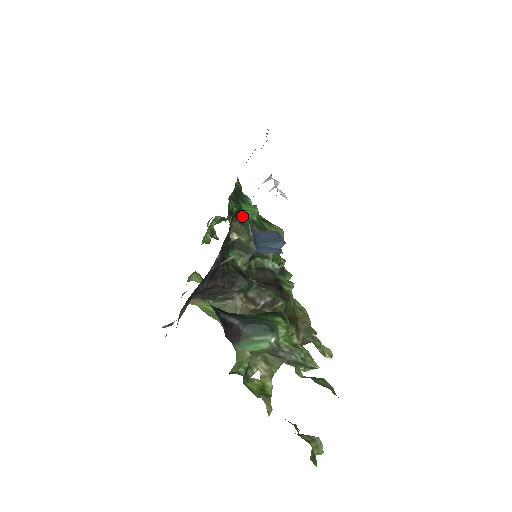
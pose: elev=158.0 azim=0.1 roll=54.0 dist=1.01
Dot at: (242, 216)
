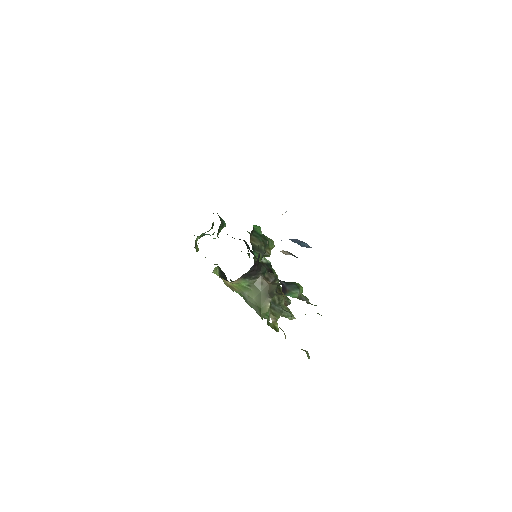
Dot at: (254, 232)
